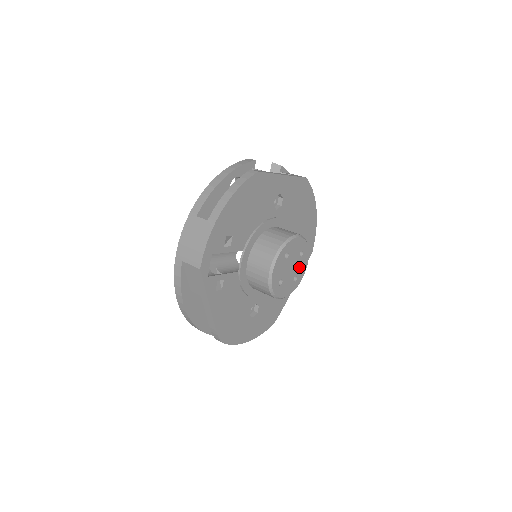
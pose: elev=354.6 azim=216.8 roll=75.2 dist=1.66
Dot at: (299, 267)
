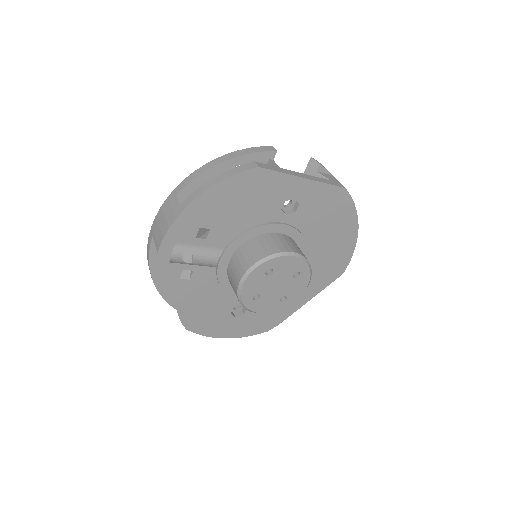
Dot at: (291, 288)
